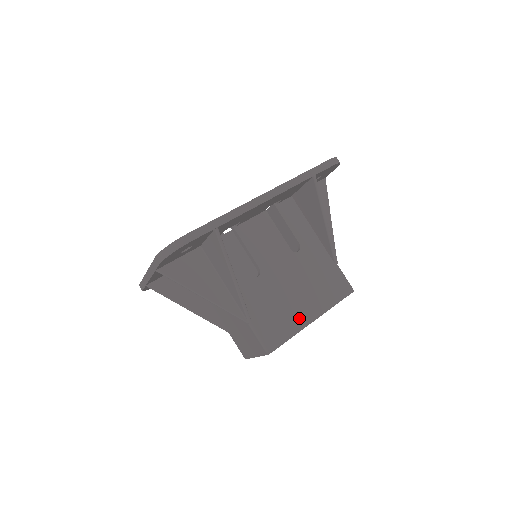
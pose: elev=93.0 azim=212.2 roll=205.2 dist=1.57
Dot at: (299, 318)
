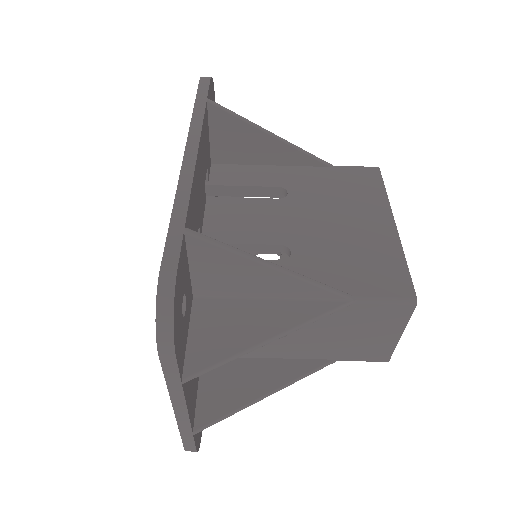
Dot at: (382, 238)
